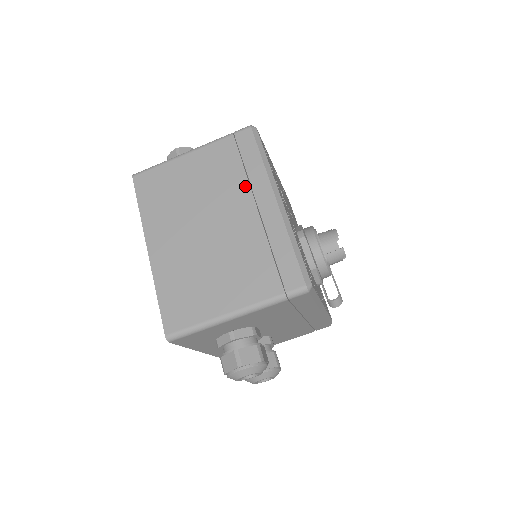
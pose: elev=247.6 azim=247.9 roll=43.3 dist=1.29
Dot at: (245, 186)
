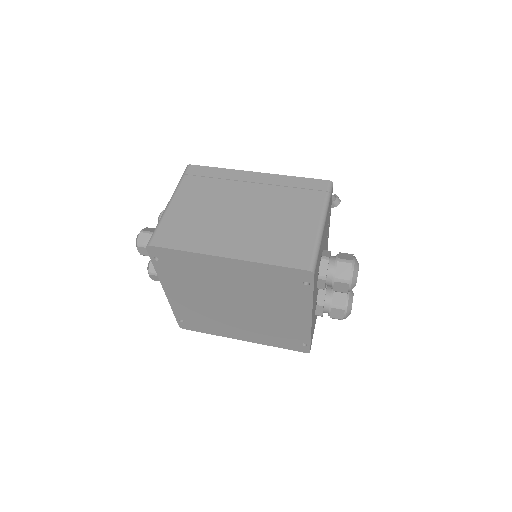
Dot at: (231, 183)
